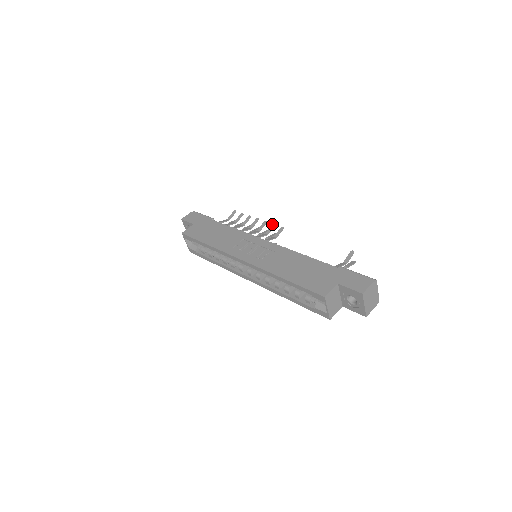
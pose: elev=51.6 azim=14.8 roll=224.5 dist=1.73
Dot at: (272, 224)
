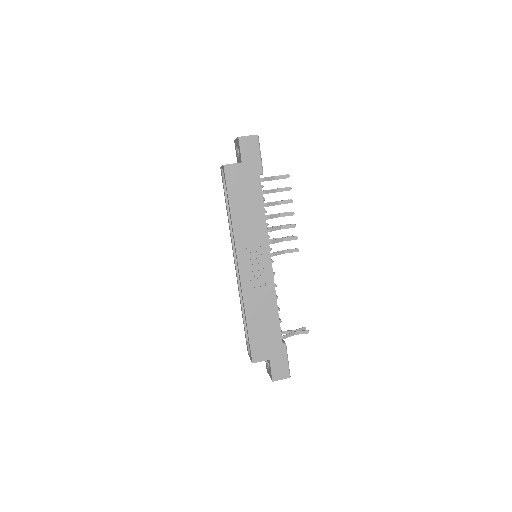
Dot at: (296, 236)
